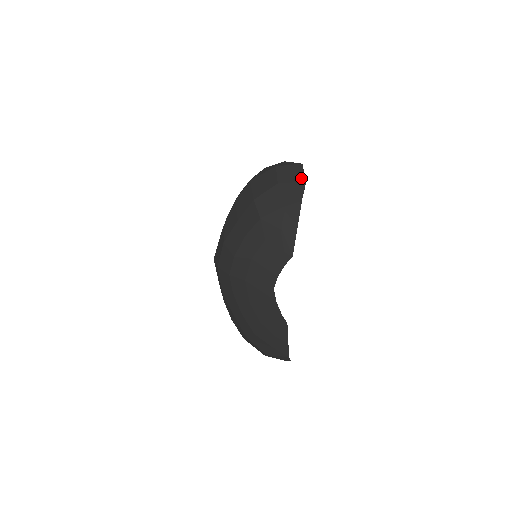
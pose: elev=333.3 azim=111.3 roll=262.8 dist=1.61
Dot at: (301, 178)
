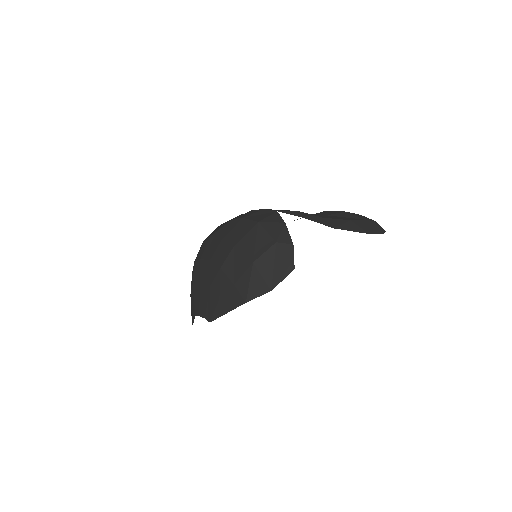
Dot at: (273, 282)
